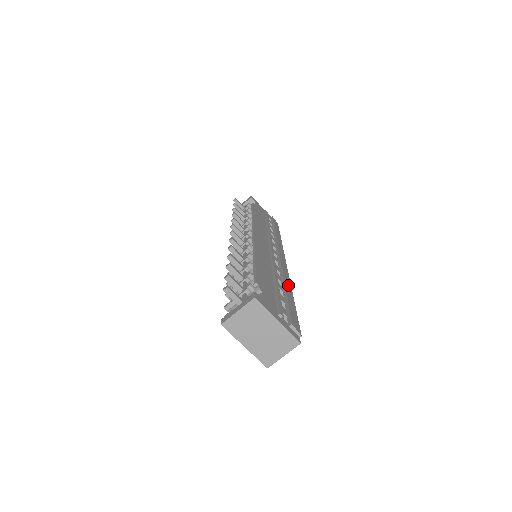
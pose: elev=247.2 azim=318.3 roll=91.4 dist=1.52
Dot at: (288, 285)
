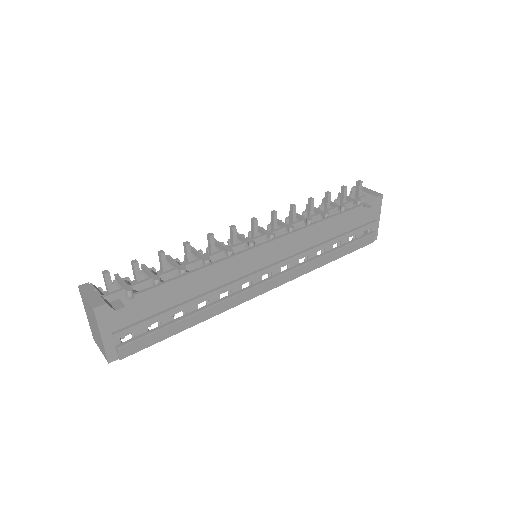
Dot at: (210, 312)
